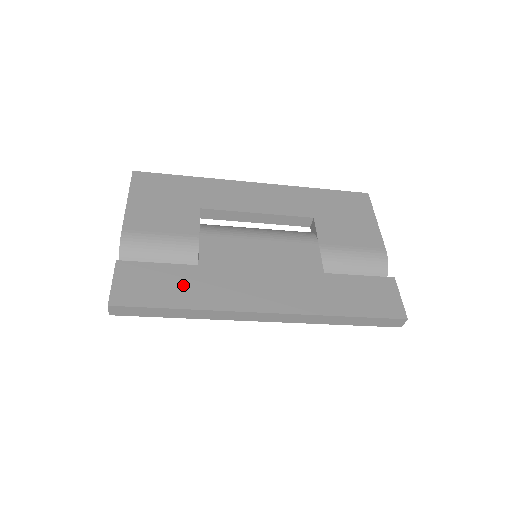
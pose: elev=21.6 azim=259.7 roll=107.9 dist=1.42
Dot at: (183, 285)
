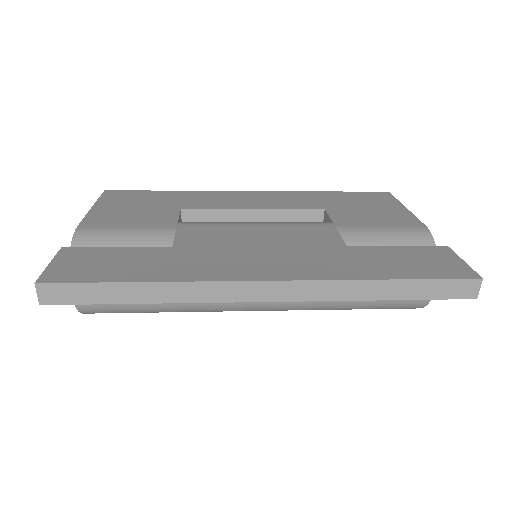
Dot at: (148, 262)
